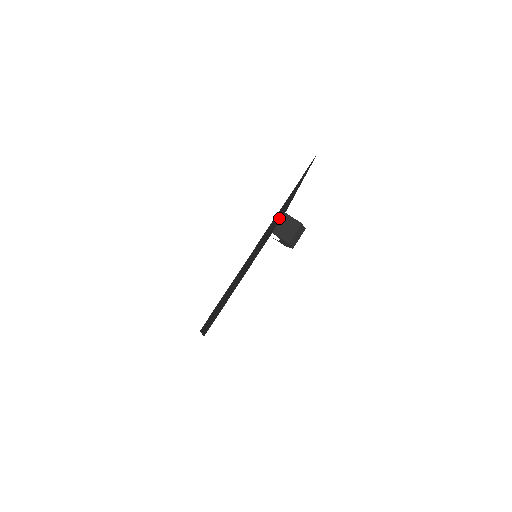
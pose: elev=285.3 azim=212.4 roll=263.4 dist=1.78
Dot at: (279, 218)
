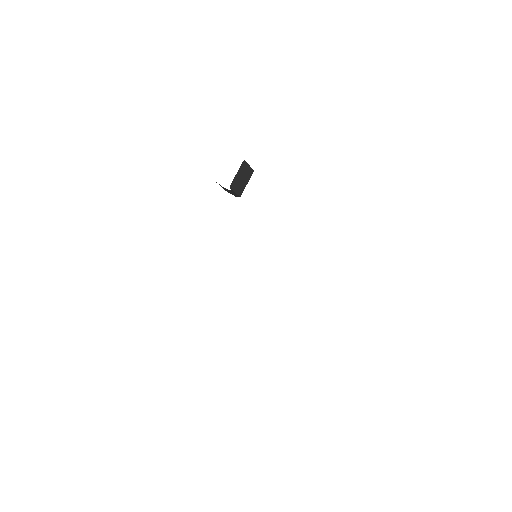
Dot at: occluded
